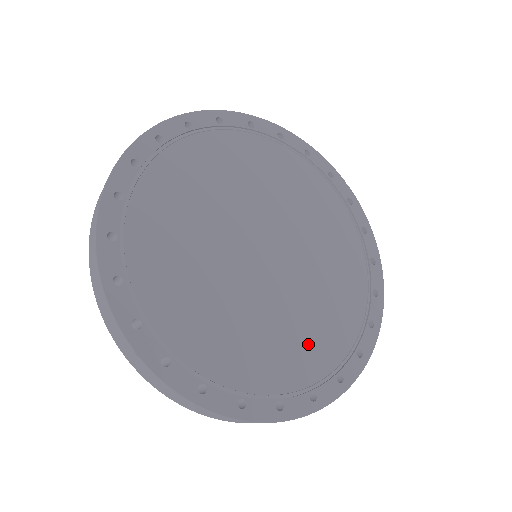
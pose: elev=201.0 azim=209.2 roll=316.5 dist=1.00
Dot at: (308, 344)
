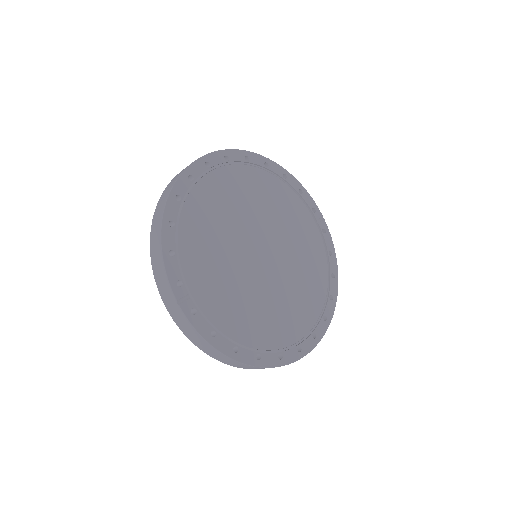
Dot at: (282, 322)
